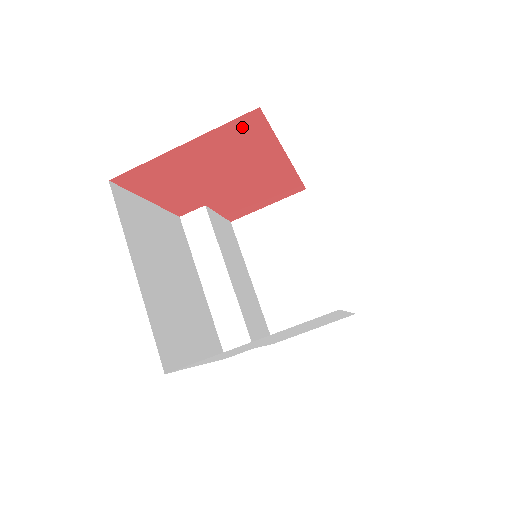
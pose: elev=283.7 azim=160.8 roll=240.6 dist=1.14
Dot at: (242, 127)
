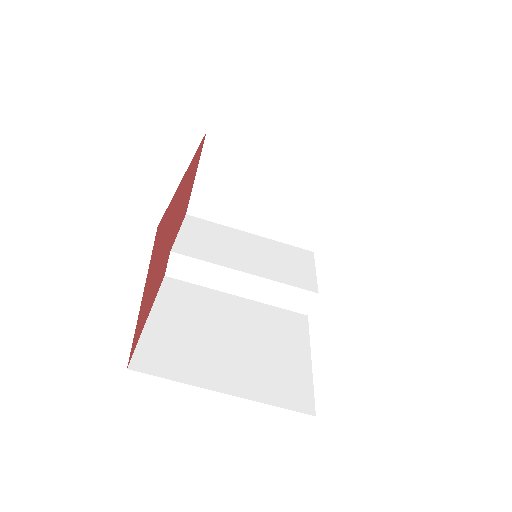
Dot at: (157, 240)
